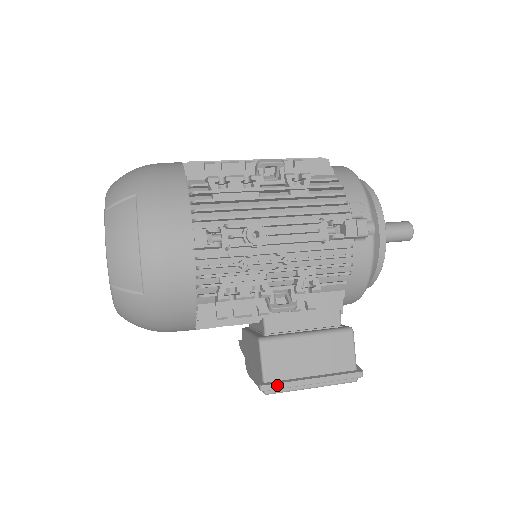
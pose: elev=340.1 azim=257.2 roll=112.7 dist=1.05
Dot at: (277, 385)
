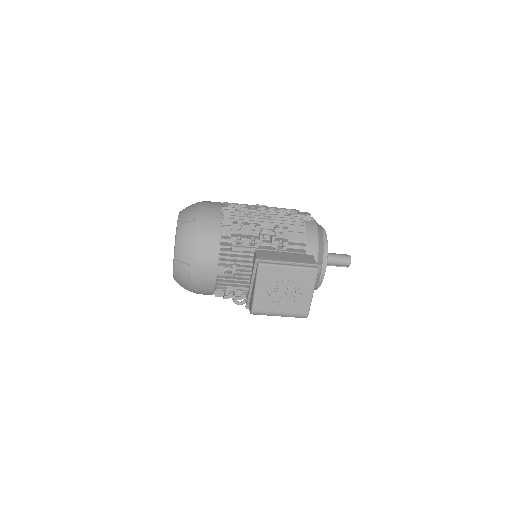
Dot at: (266, 259)
